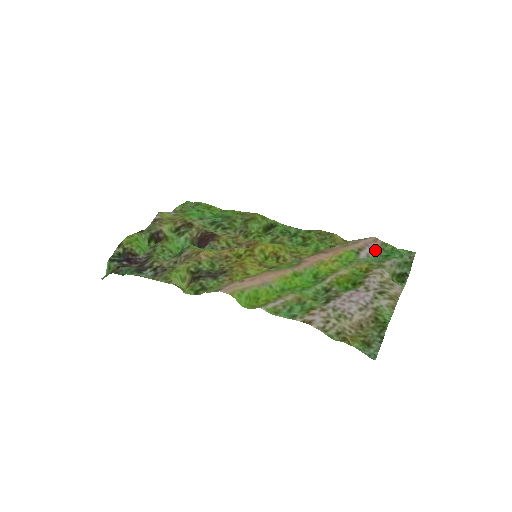
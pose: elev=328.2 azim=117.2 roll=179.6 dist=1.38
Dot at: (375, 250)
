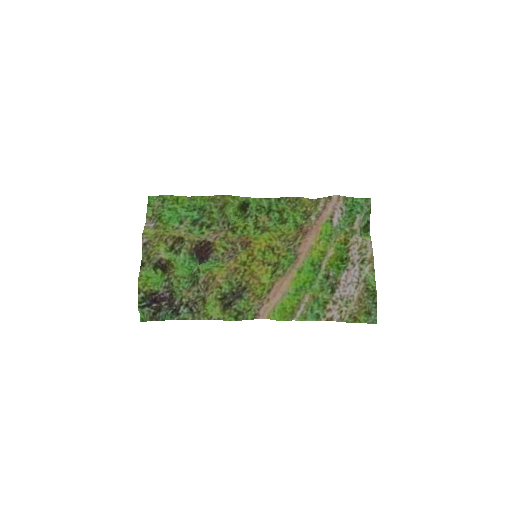
Dot at: (342, 210)
